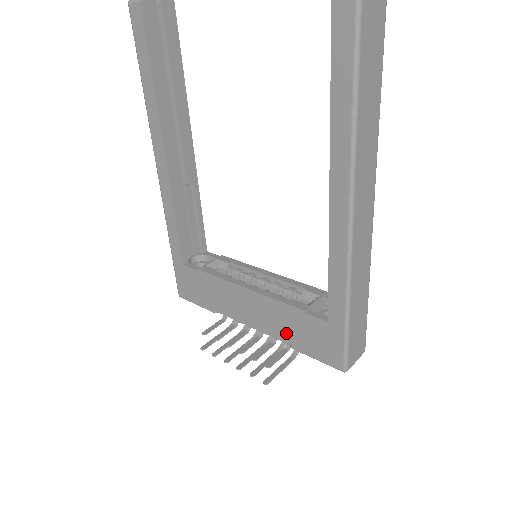
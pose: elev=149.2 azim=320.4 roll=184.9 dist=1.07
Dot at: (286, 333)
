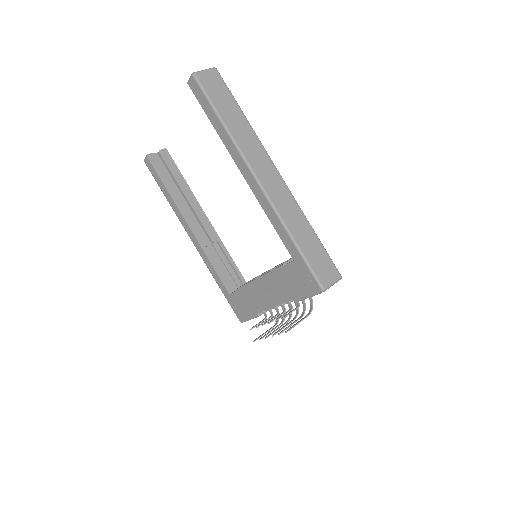
Dot at: (287, 292)
